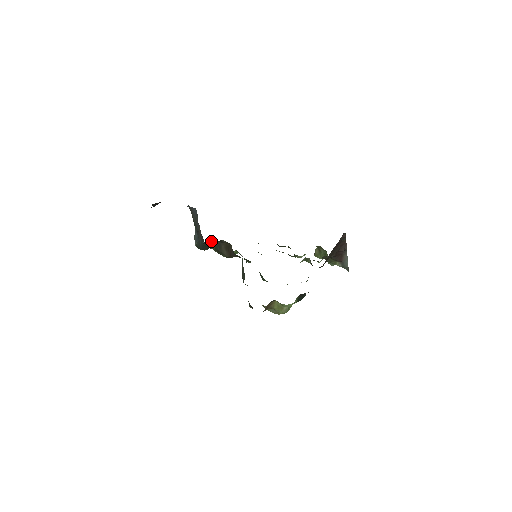
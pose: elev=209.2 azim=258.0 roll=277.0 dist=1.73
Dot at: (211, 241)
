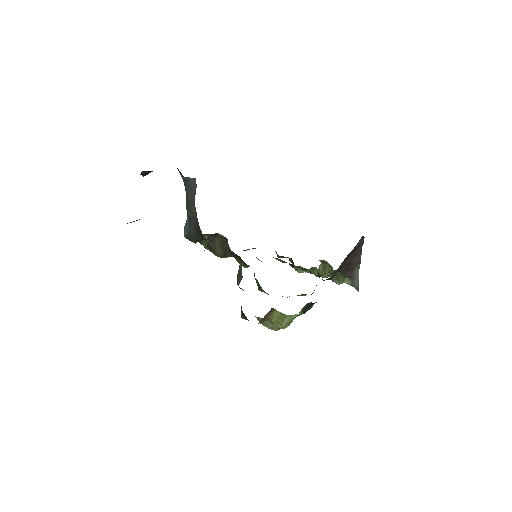
Dot at: (203, 235)
